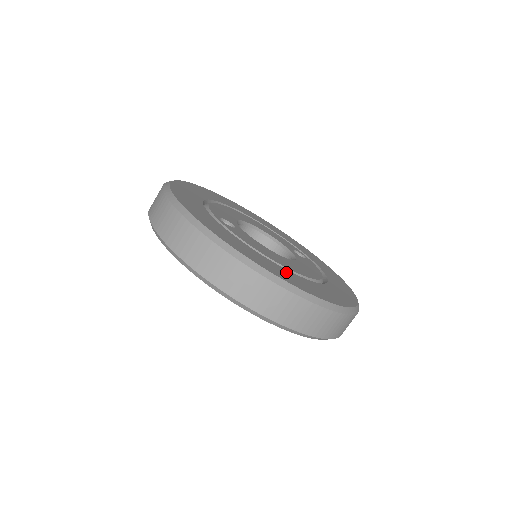
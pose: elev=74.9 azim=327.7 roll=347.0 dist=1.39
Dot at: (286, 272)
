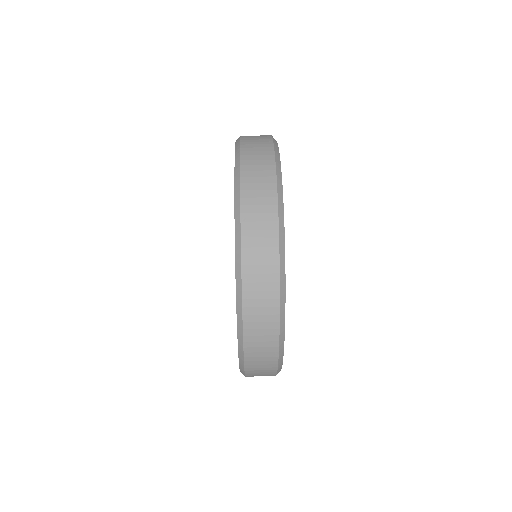
Dot at: occluded
